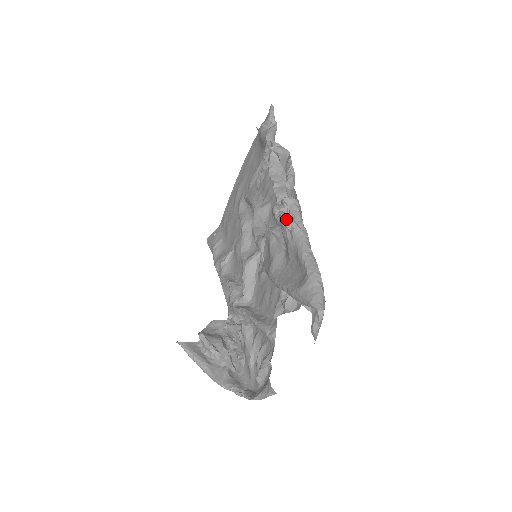
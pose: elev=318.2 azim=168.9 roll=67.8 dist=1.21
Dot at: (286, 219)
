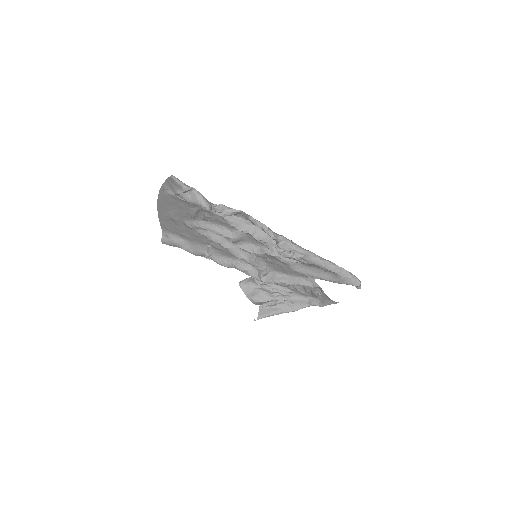
Dot at: (297, 259)
